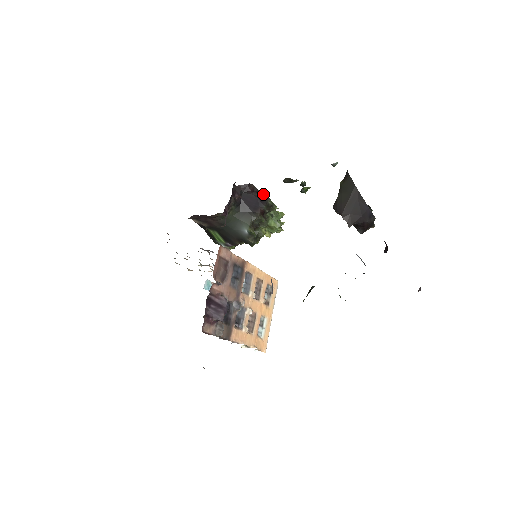
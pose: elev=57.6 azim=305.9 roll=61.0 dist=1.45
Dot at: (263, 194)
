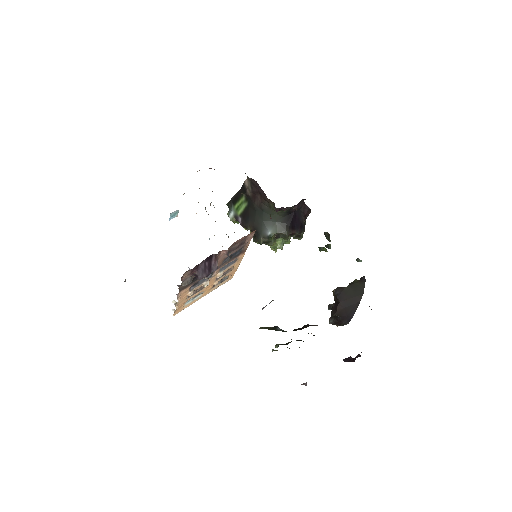
Dot at: occluded
